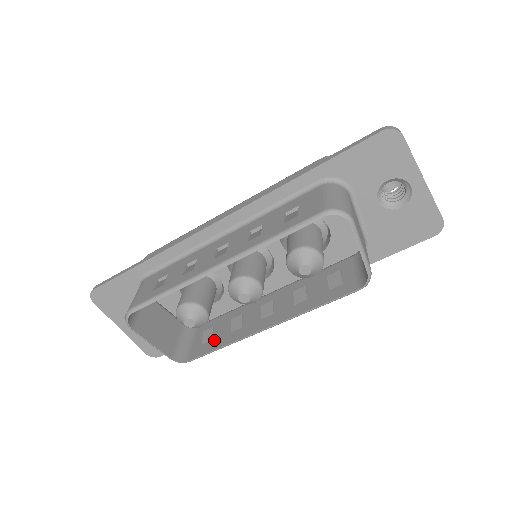
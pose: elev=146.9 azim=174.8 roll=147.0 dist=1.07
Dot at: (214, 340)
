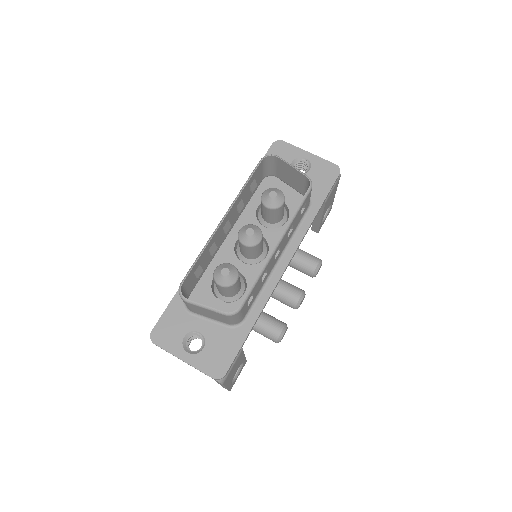
Dot at: occluded
